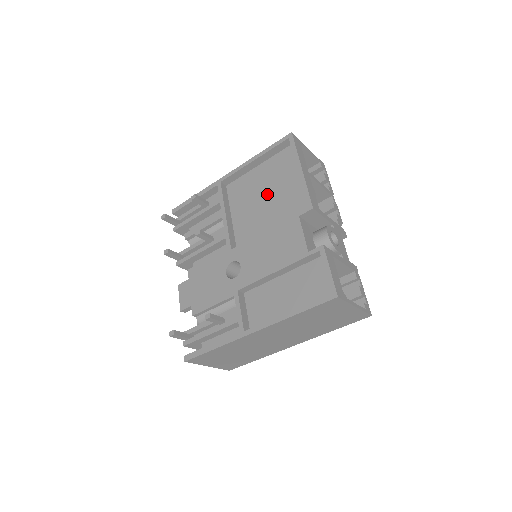
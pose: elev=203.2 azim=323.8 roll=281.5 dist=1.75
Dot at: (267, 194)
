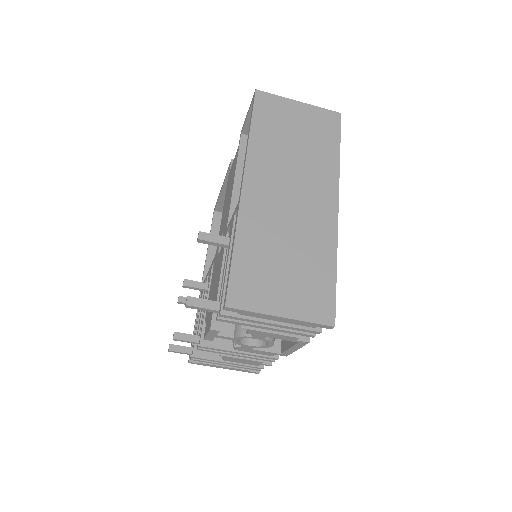
Dot at: occluded
